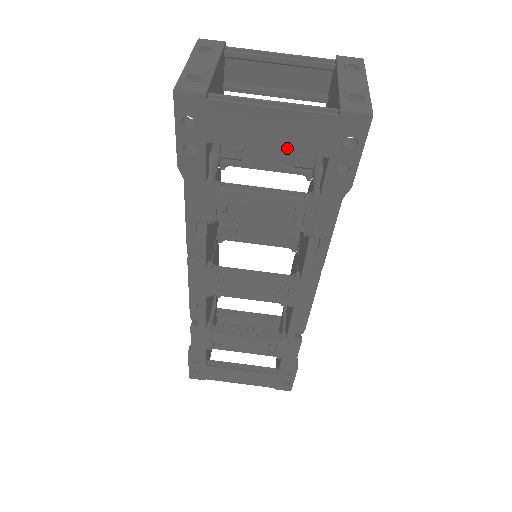
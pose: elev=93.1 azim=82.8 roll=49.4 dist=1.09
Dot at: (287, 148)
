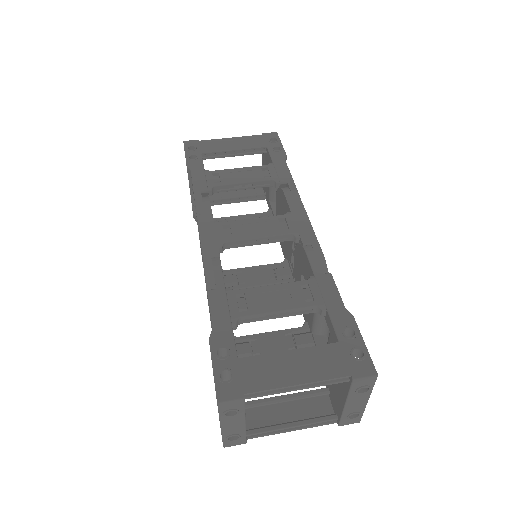
Dot at: (244, 148)
